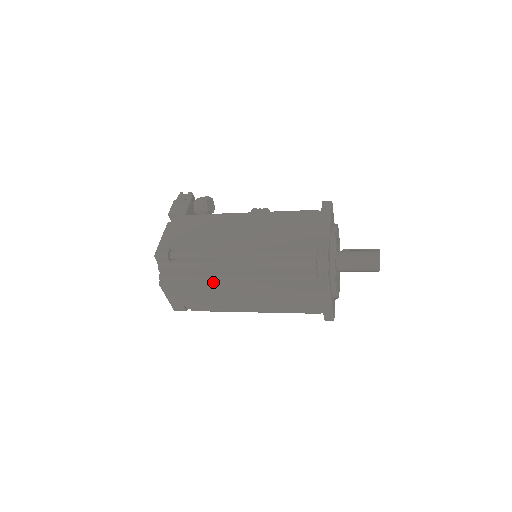
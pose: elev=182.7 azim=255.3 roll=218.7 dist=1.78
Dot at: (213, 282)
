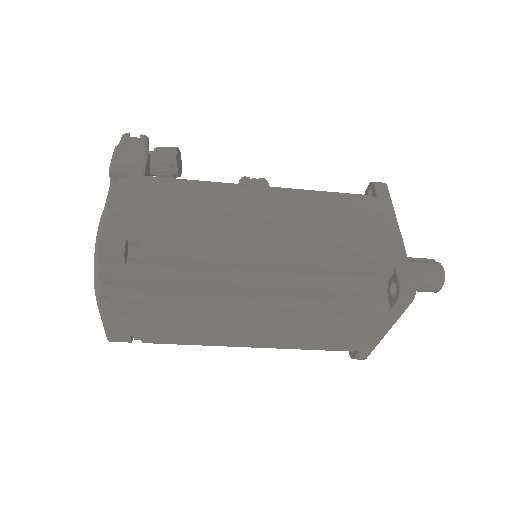
Dot at: (209, 305)
